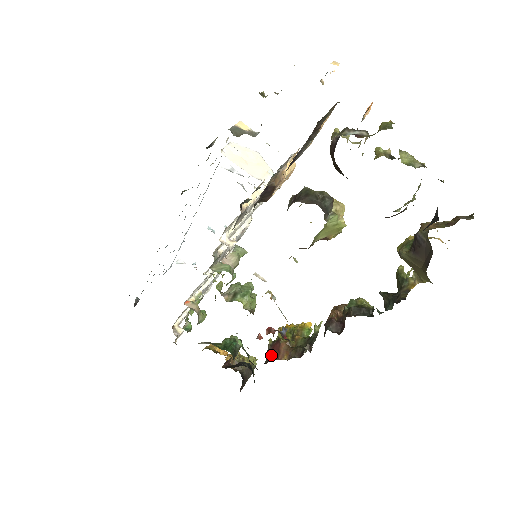
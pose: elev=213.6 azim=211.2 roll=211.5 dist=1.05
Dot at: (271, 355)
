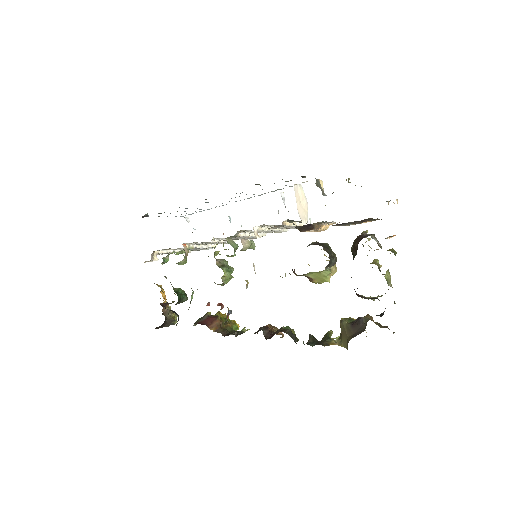
Dot at: (204, 321)
